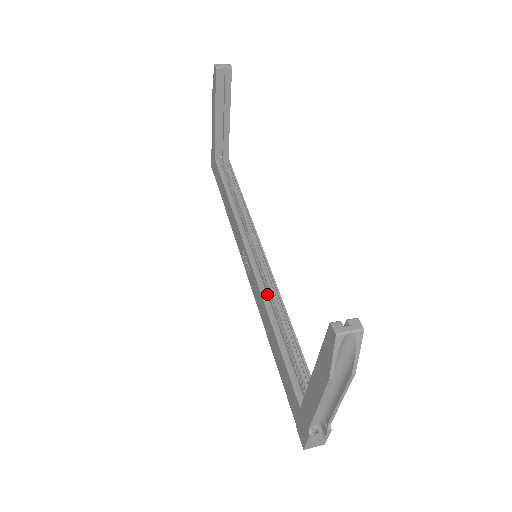
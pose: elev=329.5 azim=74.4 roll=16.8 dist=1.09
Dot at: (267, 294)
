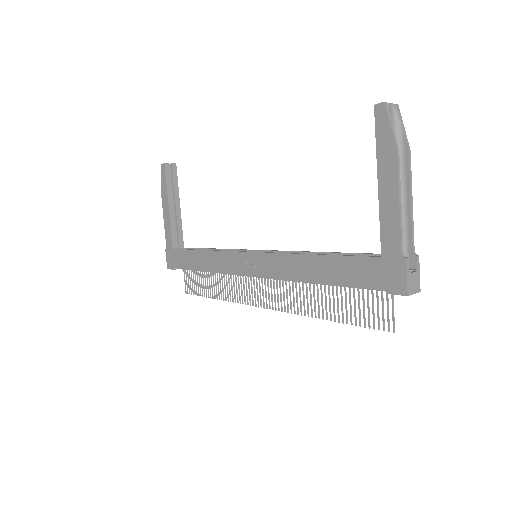
Dot at: occluded
